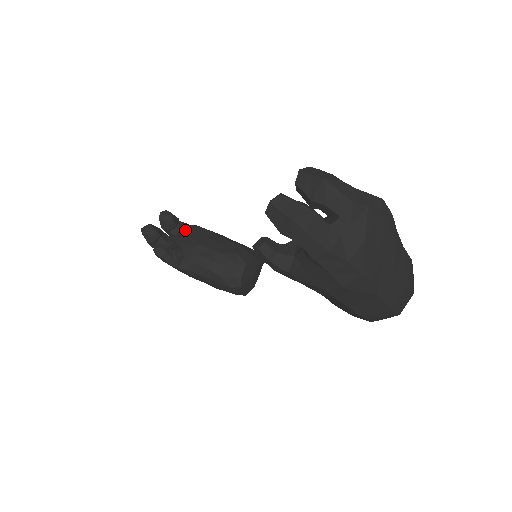
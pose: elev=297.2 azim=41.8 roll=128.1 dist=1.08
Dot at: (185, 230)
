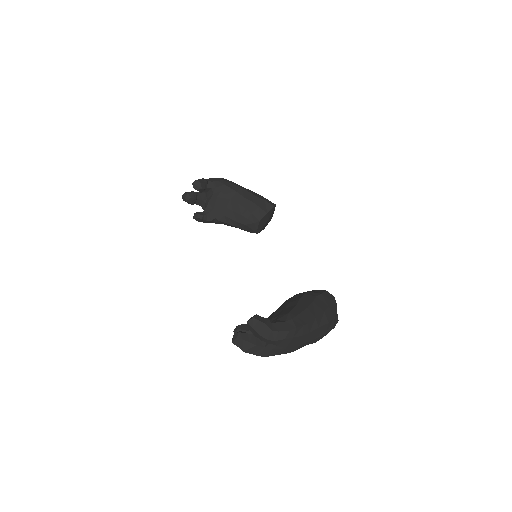
Dot at: (214, 190)
